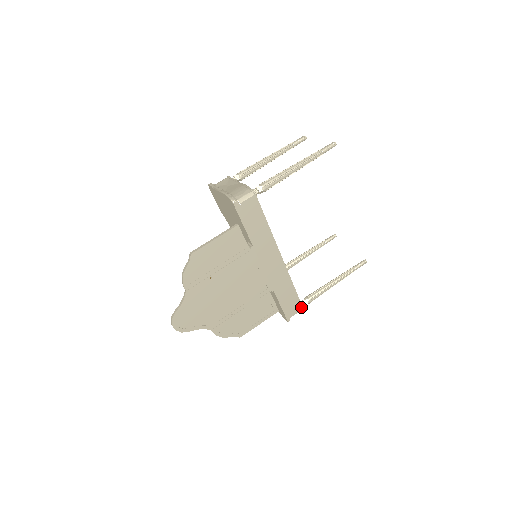
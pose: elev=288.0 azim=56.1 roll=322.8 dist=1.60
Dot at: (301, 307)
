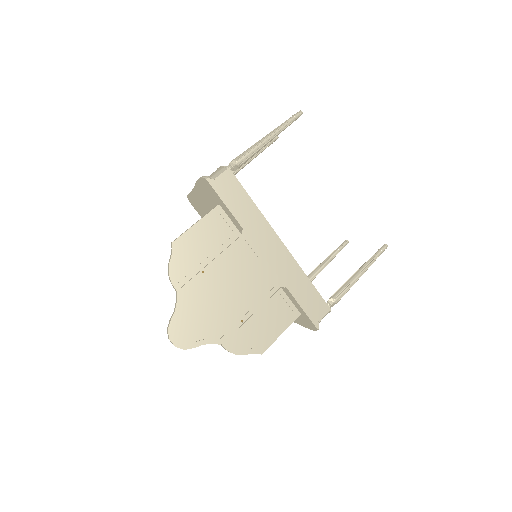
Dot at: (327, 308)
